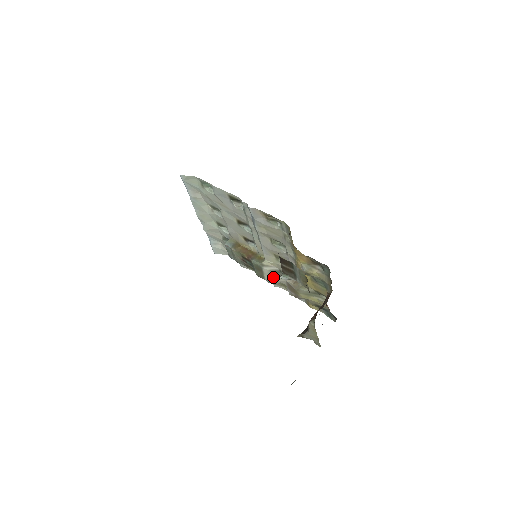
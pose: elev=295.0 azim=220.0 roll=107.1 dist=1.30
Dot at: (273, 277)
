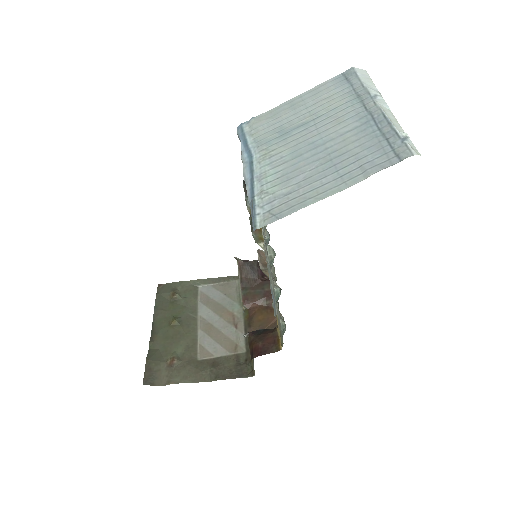
Dot at: occluded
